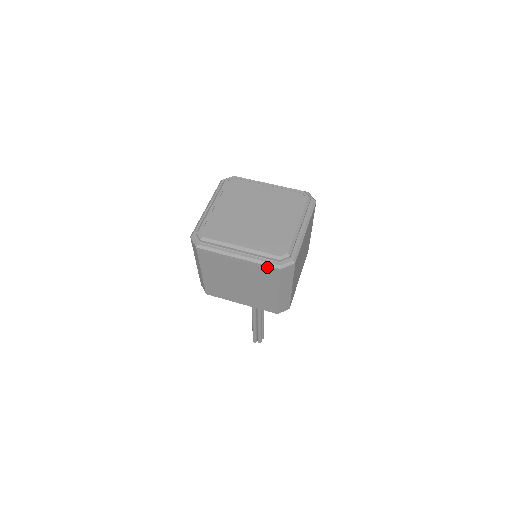
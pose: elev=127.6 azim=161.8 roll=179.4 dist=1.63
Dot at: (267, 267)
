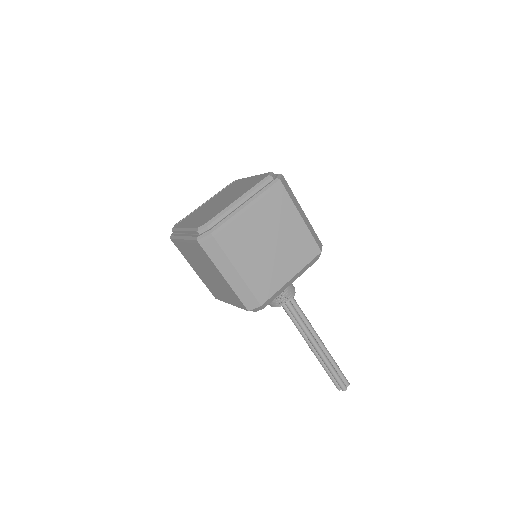
Dot at: (271, 189)
